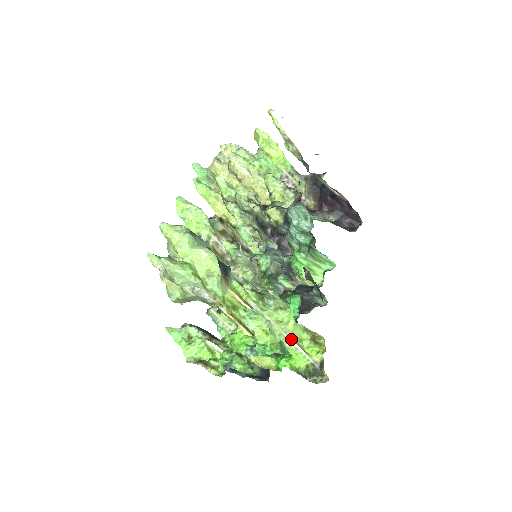
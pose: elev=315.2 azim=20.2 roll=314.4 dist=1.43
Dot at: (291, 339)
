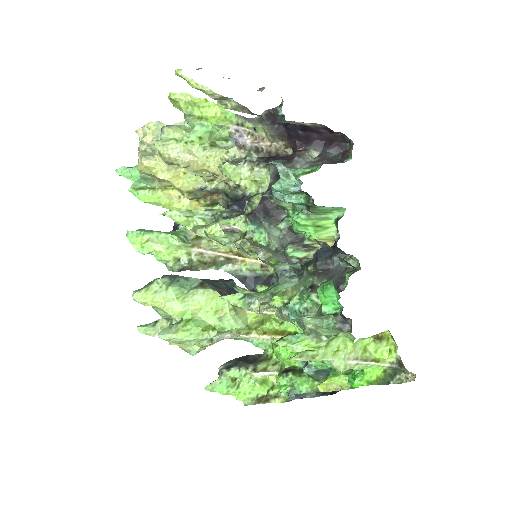
Dot at: (357, 360)
